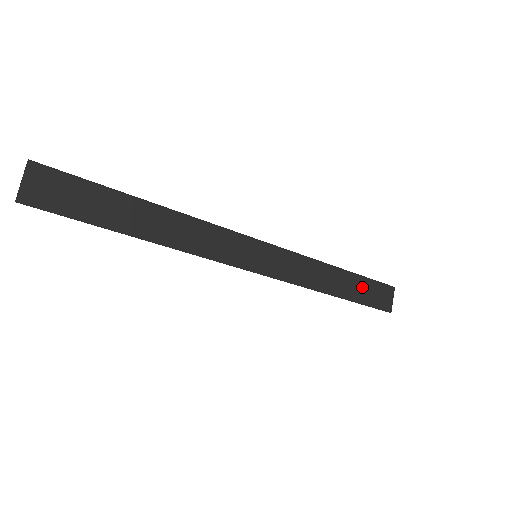
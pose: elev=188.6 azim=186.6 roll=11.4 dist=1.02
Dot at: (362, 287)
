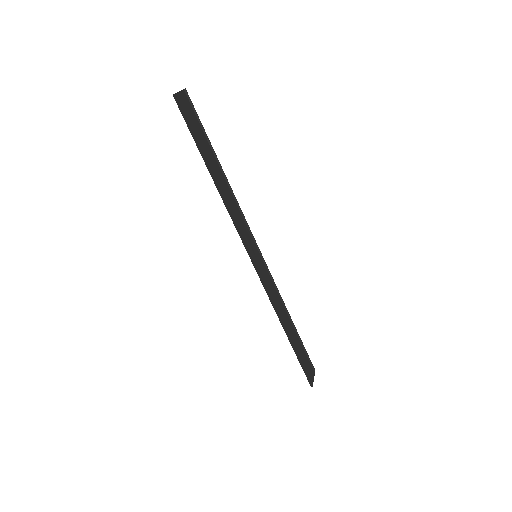
Dot at: (299, 348)
